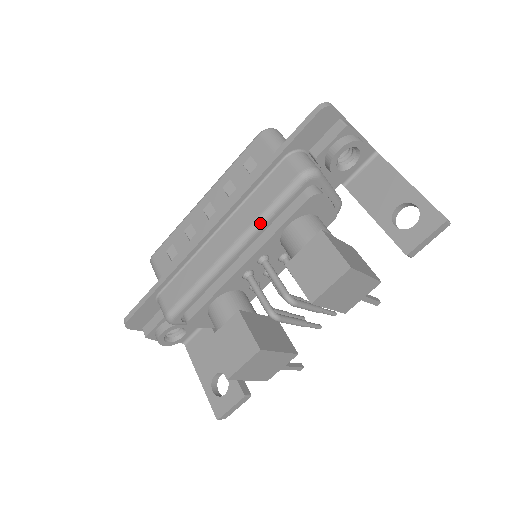
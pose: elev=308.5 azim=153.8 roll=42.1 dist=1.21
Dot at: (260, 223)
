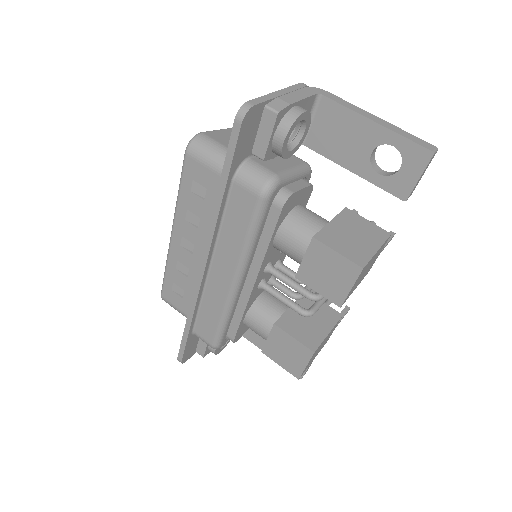
Dot at: (248, 252)
